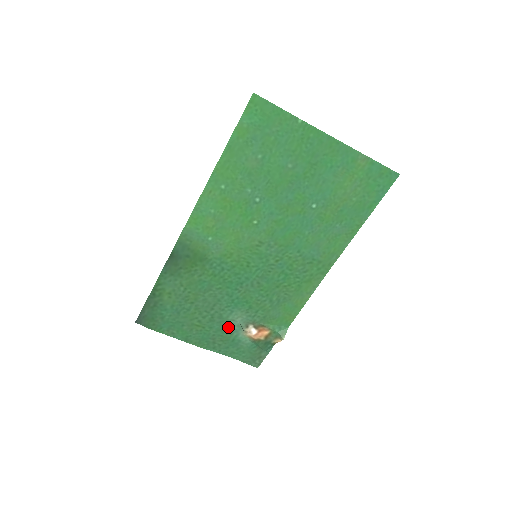
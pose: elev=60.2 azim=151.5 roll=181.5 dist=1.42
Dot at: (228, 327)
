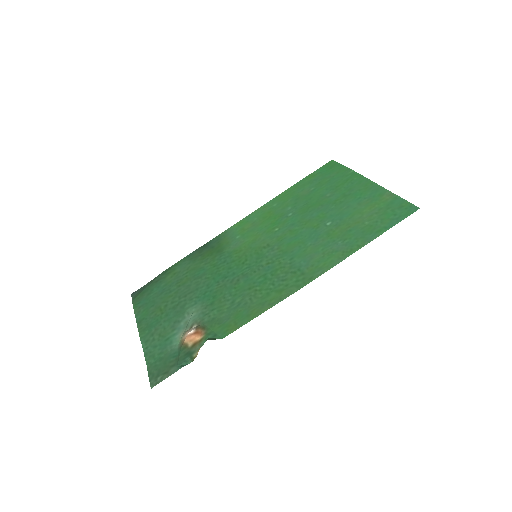
Dot at: (178, 320)
